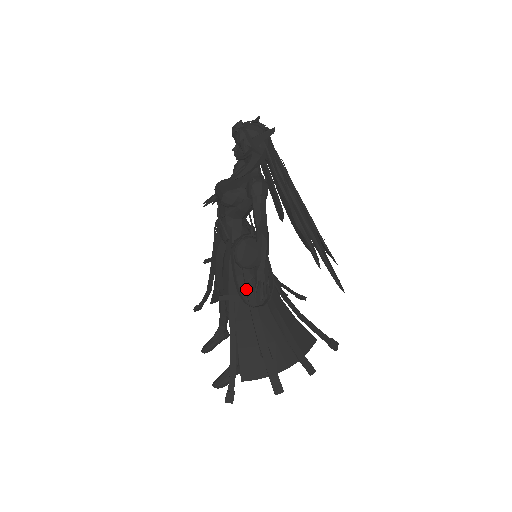
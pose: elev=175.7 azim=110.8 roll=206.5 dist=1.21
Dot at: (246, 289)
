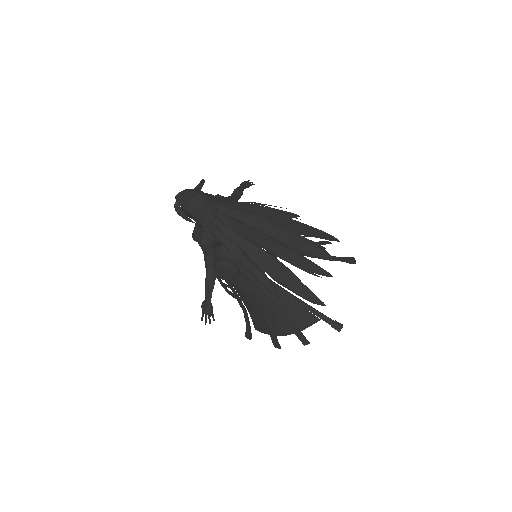
Dot at: (236, 287)
